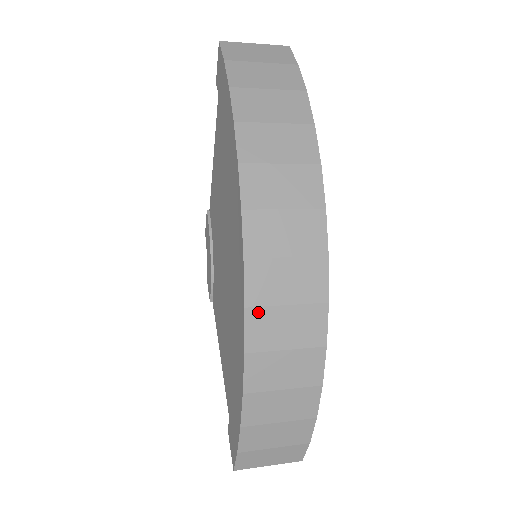
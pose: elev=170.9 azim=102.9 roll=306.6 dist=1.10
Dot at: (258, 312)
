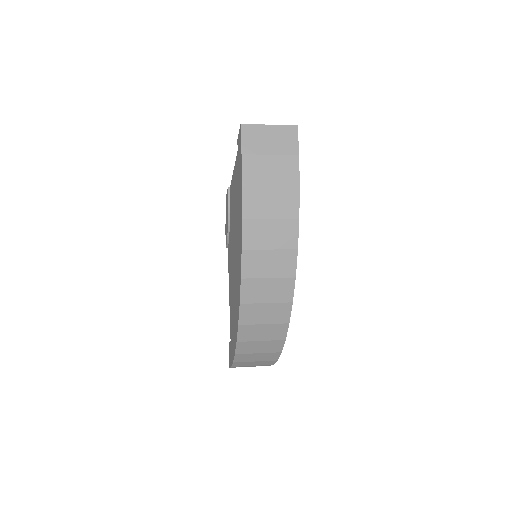
Dot at: (246, 327)
